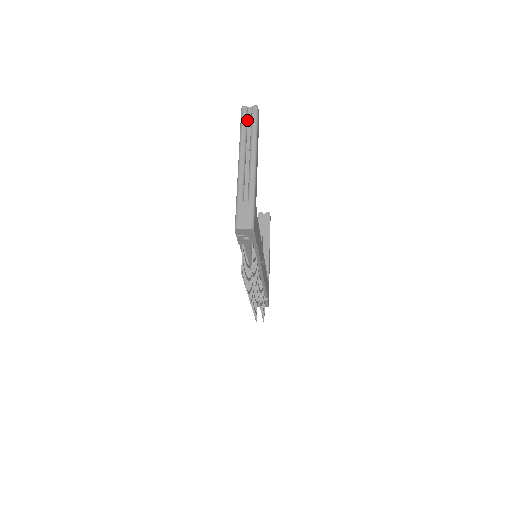
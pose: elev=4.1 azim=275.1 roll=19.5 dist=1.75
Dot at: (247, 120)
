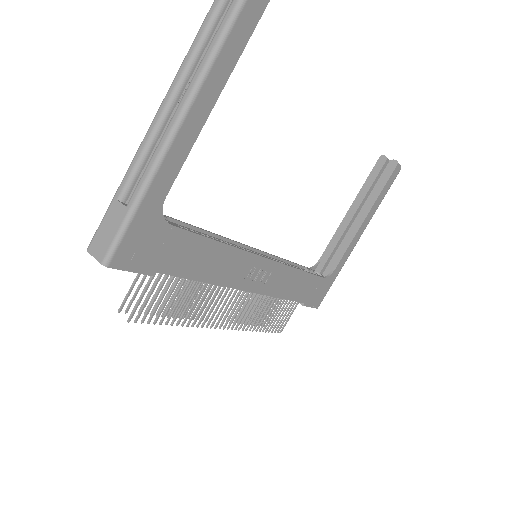
Dot at: (225, 7)
